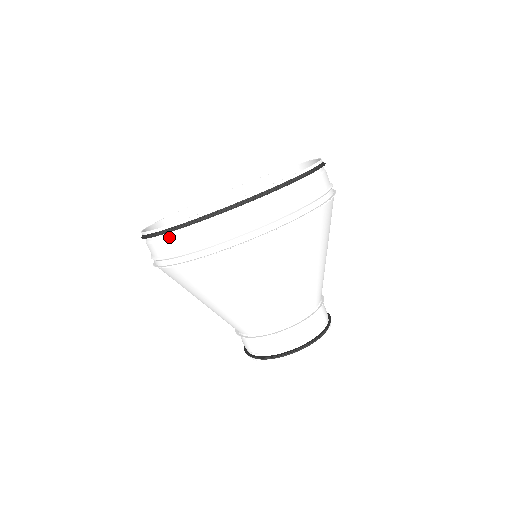
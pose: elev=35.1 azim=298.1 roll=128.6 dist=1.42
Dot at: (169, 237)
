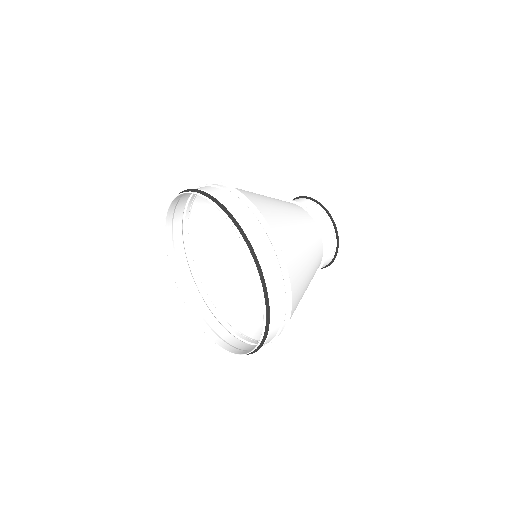
Dot at: (216, 335)
